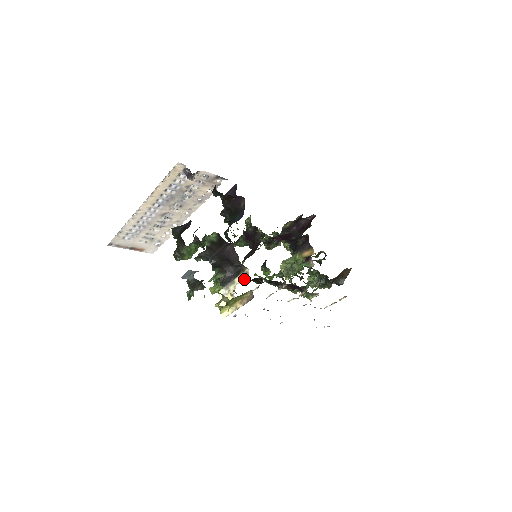
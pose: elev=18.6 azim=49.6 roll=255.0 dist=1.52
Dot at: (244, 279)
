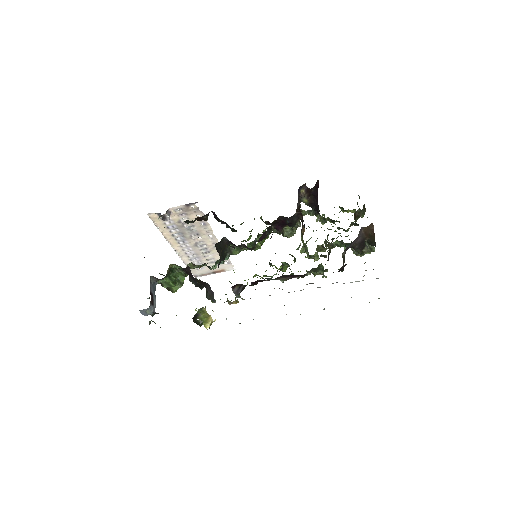
Dot at: occluded
